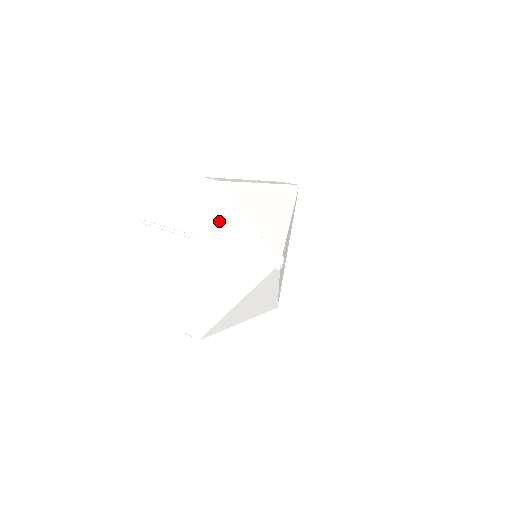
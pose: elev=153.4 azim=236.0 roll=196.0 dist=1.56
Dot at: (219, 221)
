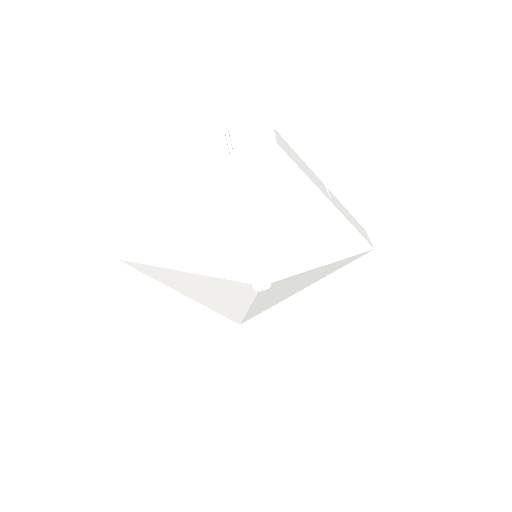
Dot at: (157, 277)
